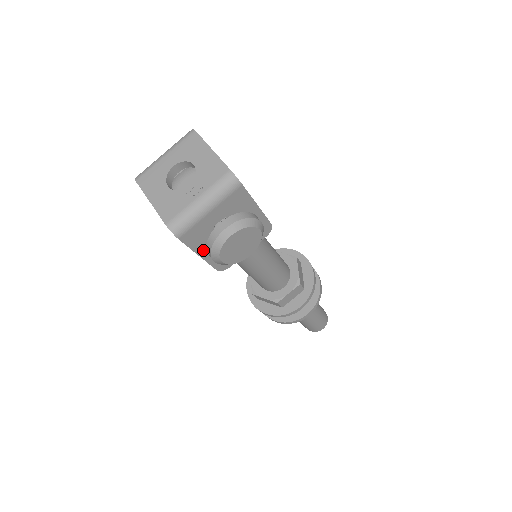
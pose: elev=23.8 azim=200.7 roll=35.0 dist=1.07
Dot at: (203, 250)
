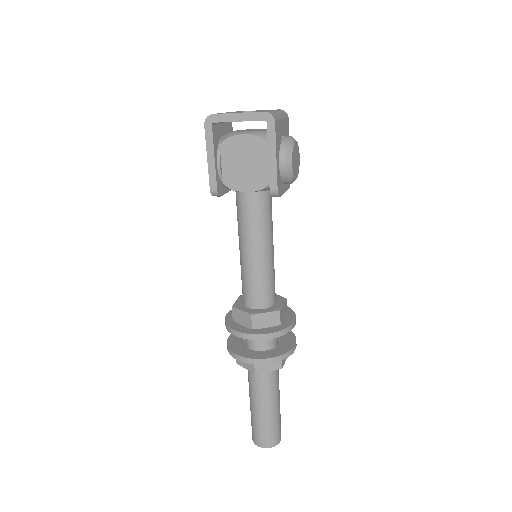
Dot at: (277, 154)
